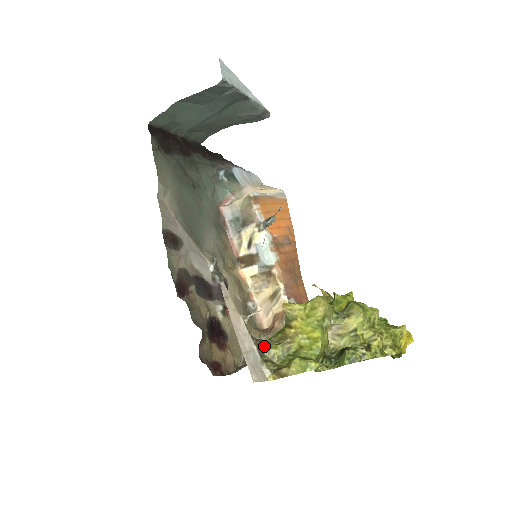
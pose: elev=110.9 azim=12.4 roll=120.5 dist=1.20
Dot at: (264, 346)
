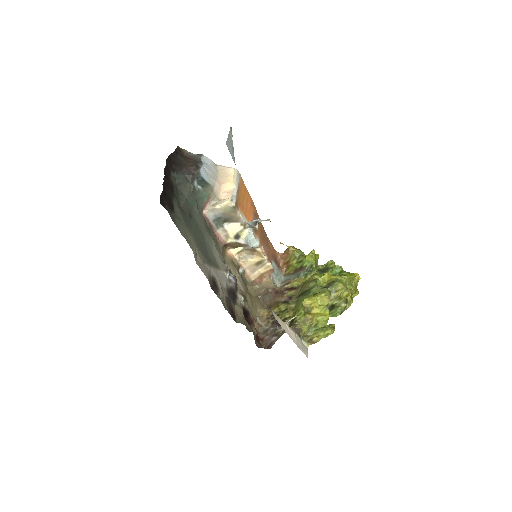
Dot at: (299, 330)
